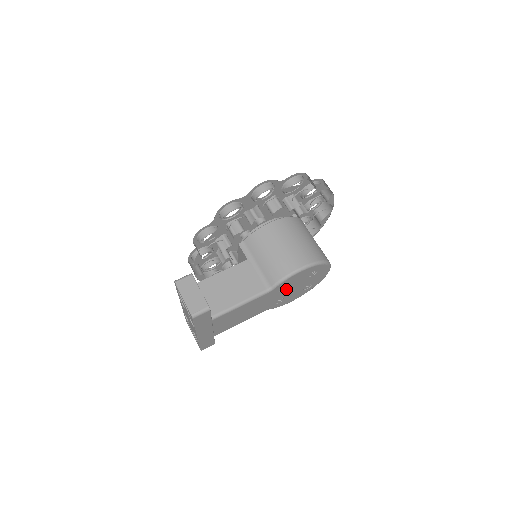
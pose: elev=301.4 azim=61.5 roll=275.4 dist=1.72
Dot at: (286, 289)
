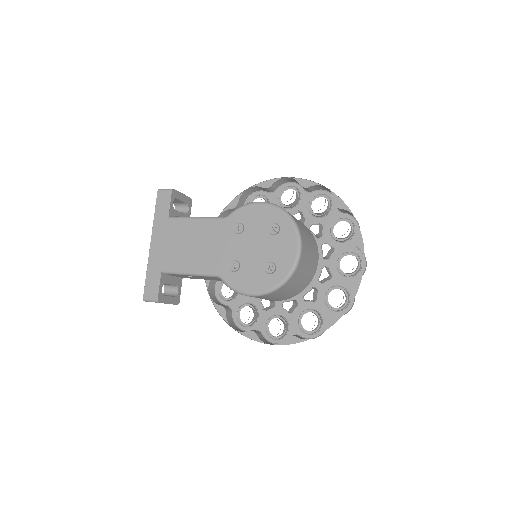
Dot at: (242, 237)
